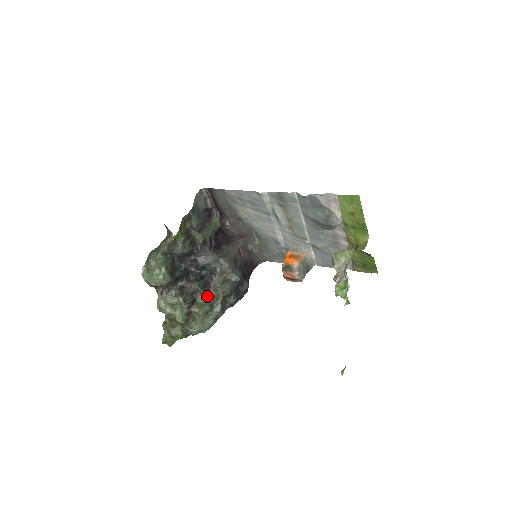
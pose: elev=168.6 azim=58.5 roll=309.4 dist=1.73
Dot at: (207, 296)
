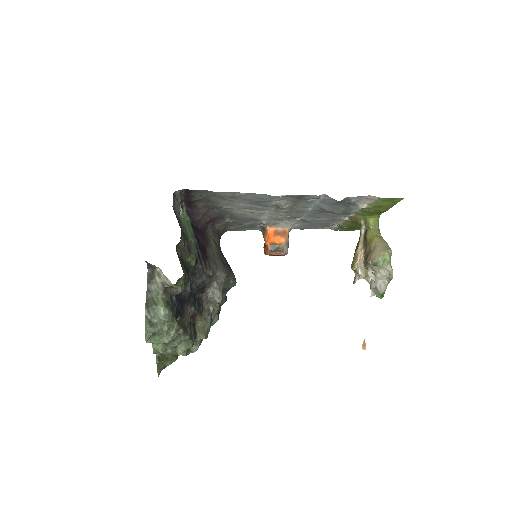
Dot at: (203, 313)
